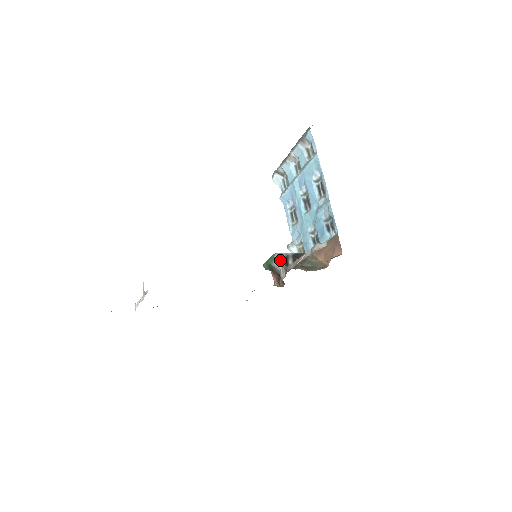
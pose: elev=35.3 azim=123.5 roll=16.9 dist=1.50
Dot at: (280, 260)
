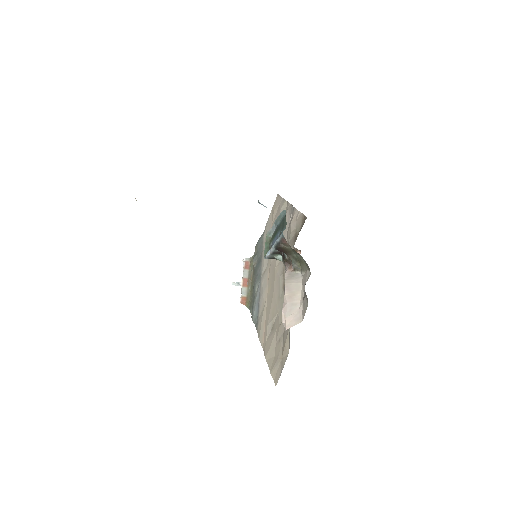
Dot at: (273, 258)
